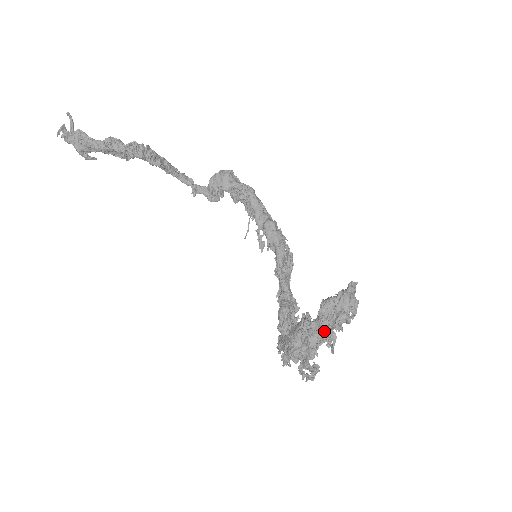
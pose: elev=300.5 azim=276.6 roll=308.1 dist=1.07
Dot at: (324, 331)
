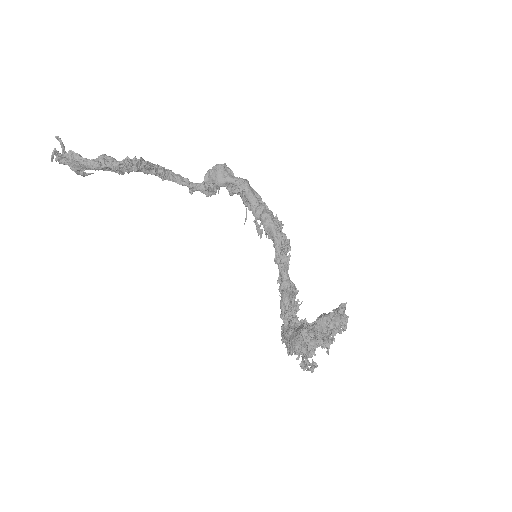
Dot at: (320, 342)
